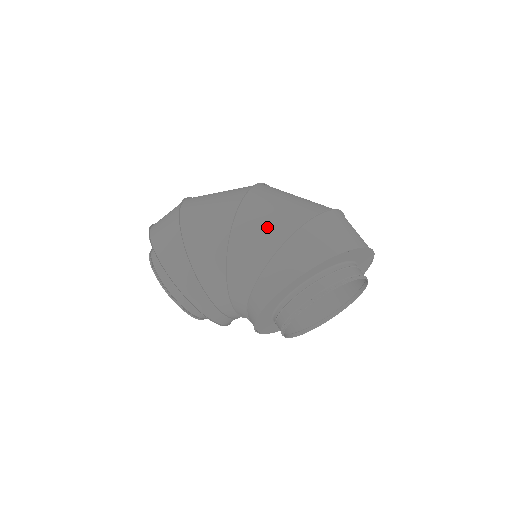
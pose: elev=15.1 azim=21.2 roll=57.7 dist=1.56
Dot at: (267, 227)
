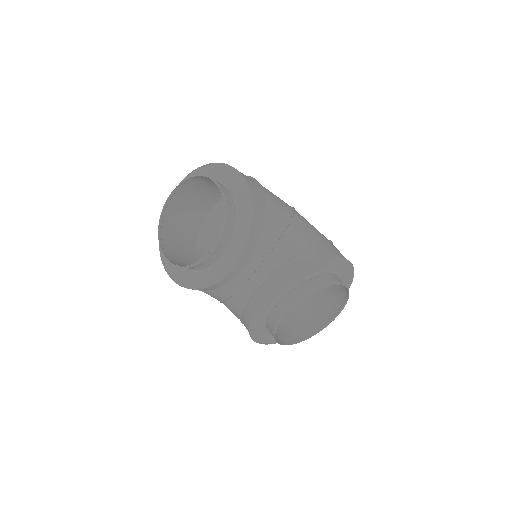
Dot at: occluded
